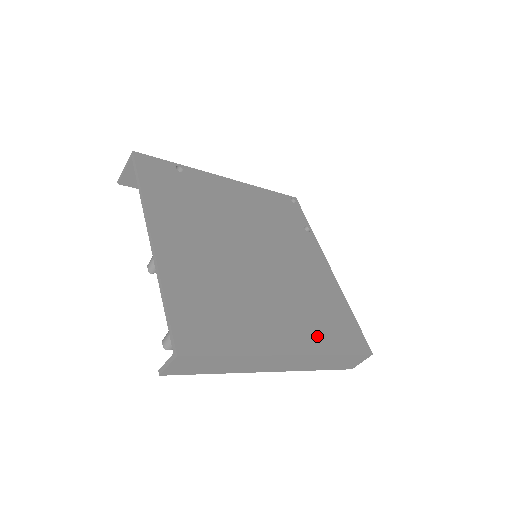
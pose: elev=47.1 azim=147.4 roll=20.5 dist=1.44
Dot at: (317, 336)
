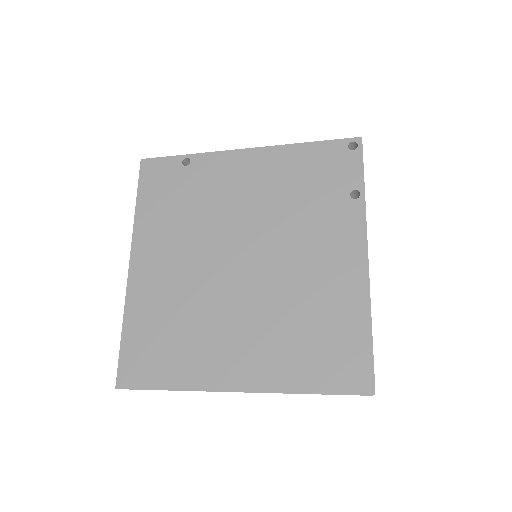
Dot at: (285, 368)
